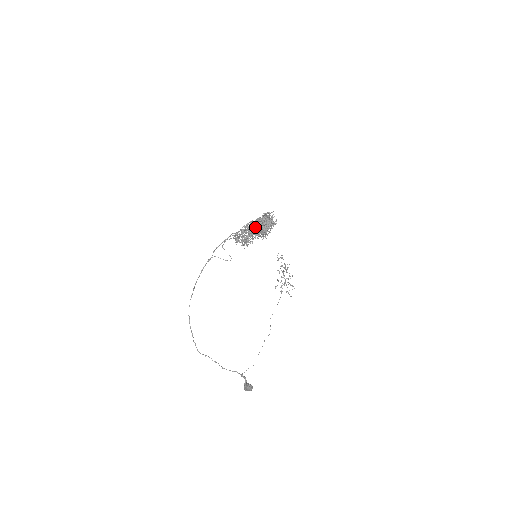
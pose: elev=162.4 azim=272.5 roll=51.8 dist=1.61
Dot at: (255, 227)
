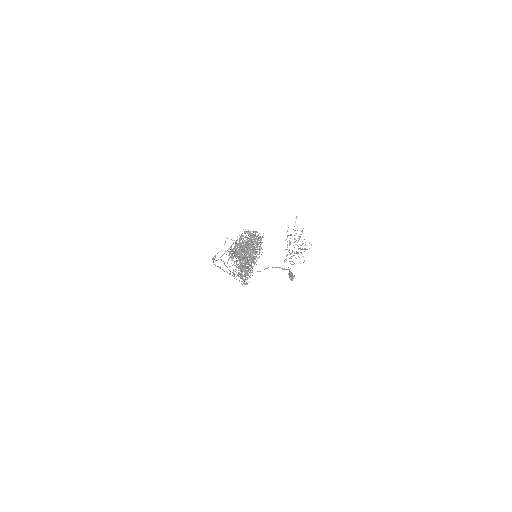
Dot at: (239, 265)
